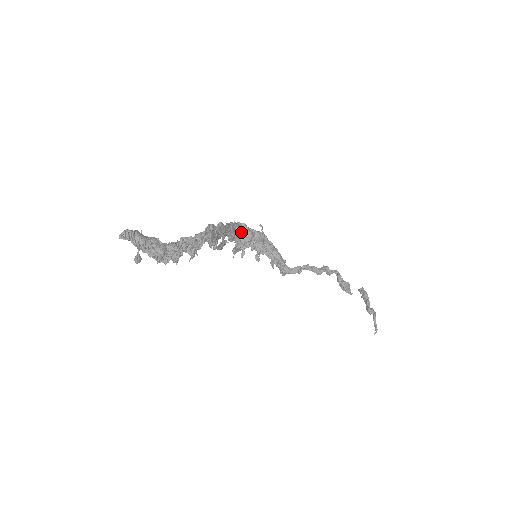
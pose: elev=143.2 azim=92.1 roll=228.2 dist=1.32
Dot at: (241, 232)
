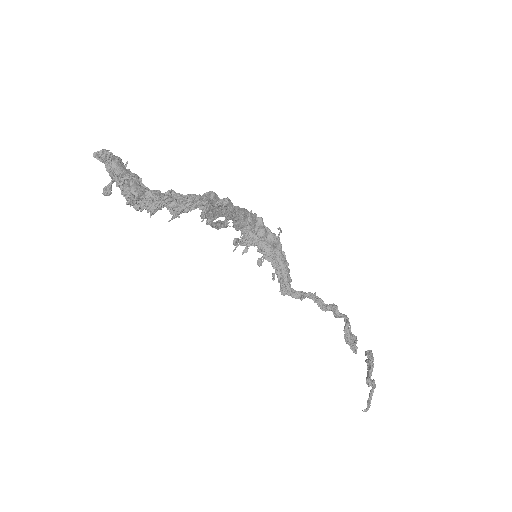
Dot at: (253, 225)
